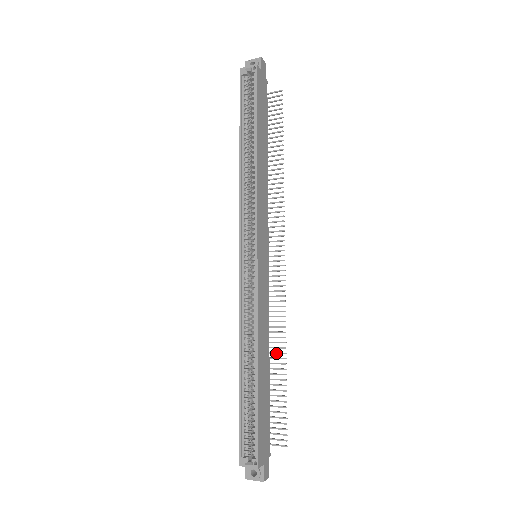
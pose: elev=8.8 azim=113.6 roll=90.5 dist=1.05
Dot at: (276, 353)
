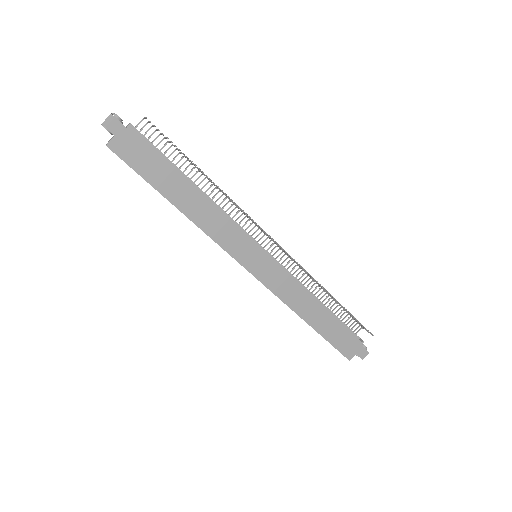
Dot at: (327, 293)
